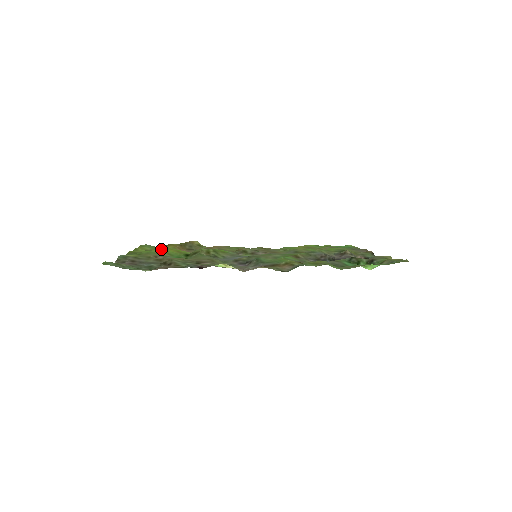
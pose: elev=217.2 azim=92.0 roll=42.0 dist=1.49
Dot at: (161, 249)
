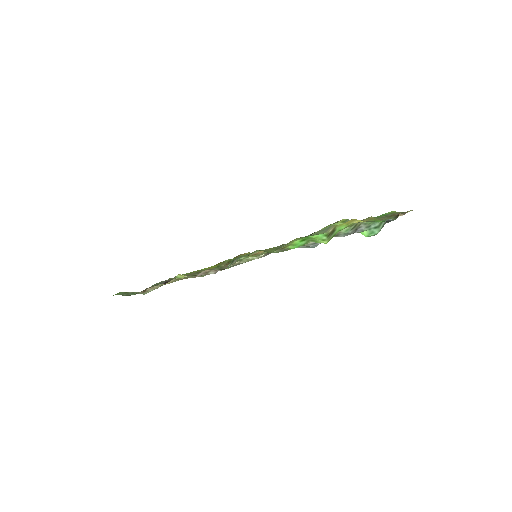
Dot at: occluded
